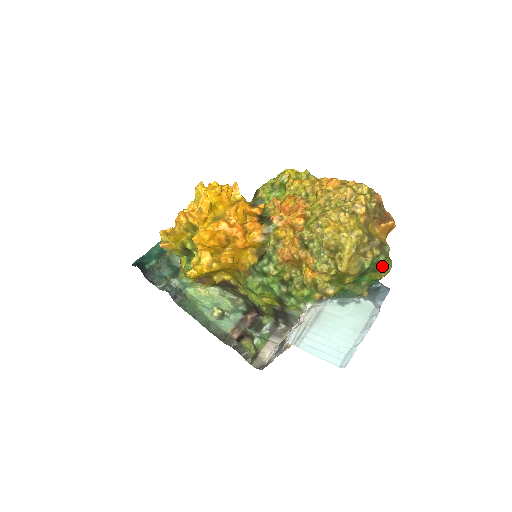
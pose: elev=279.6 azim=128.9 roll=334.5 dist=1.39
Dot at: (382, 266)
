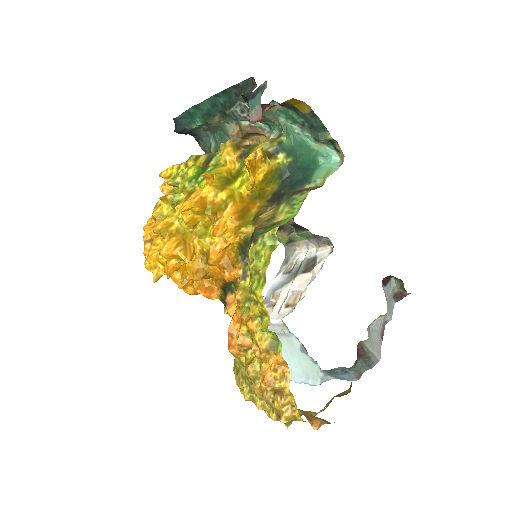
Dot at: occluded
